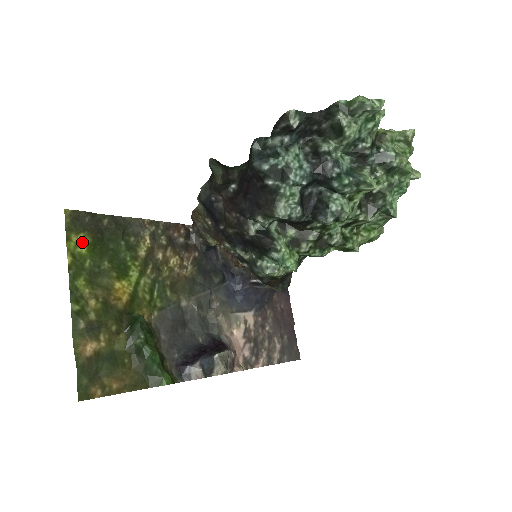
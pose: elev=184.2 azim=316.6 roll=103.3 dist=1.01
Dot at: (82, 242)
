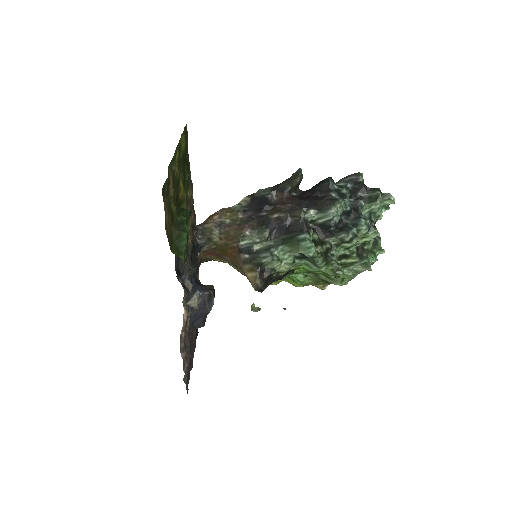
Dot at: (184, 144)
